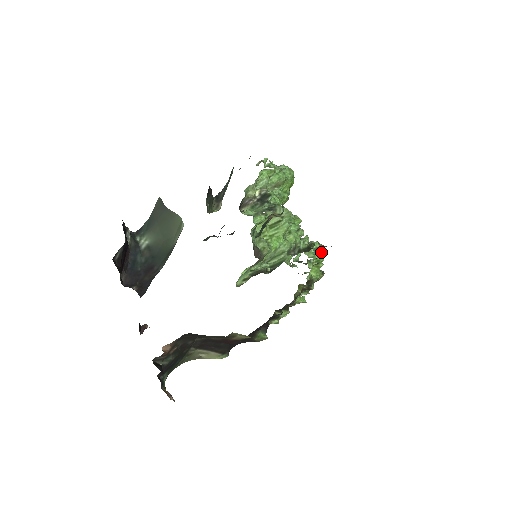
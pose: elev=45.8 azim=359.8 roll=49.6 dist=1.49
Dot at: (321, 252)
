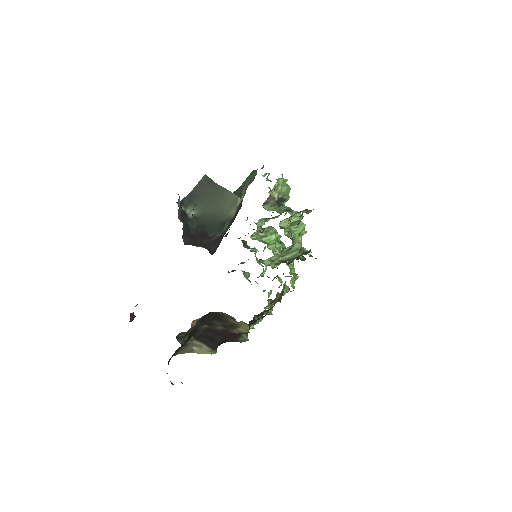
Dot at: occluded
